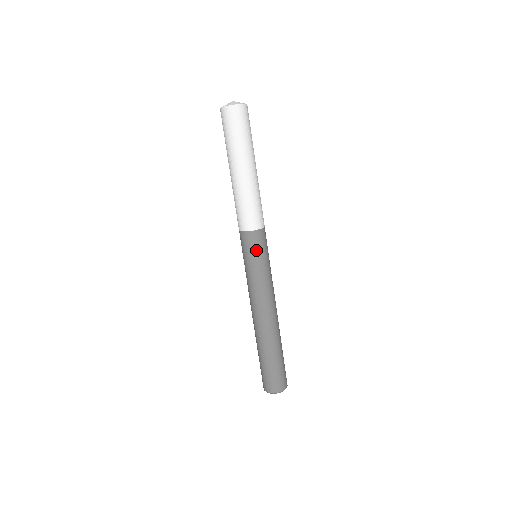
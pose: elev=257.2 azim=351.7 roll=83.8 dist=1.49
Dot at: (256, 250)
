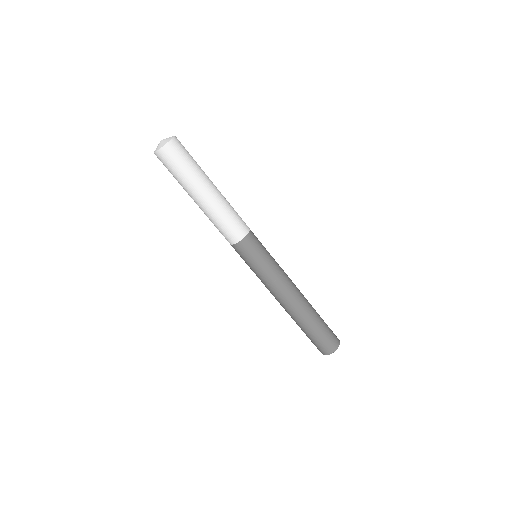
Dot at: (244, 258)
